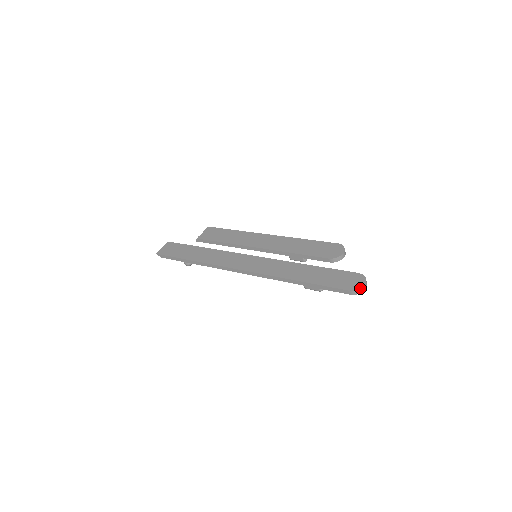
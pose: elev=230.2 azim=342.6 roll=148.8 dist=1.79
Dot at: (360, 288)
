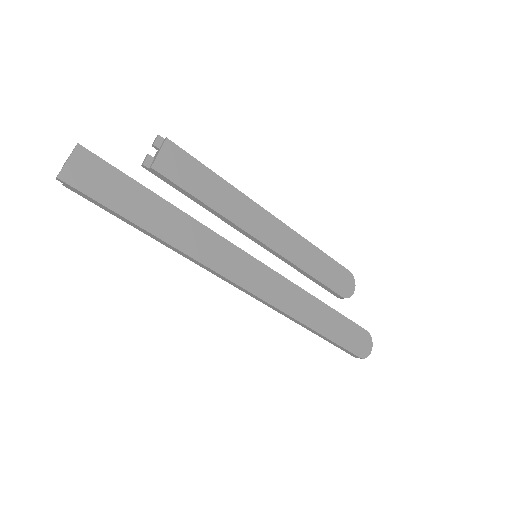
Dot at: occluded
